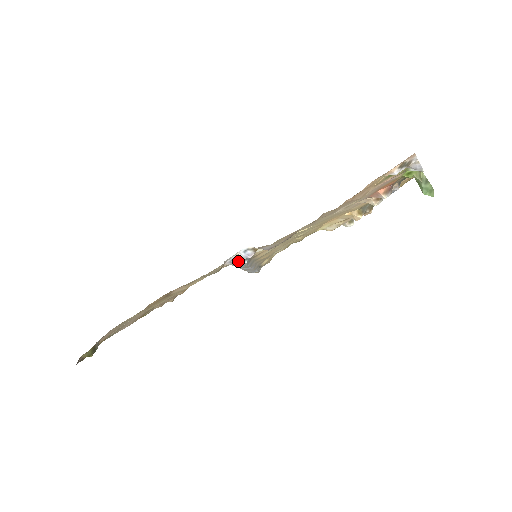
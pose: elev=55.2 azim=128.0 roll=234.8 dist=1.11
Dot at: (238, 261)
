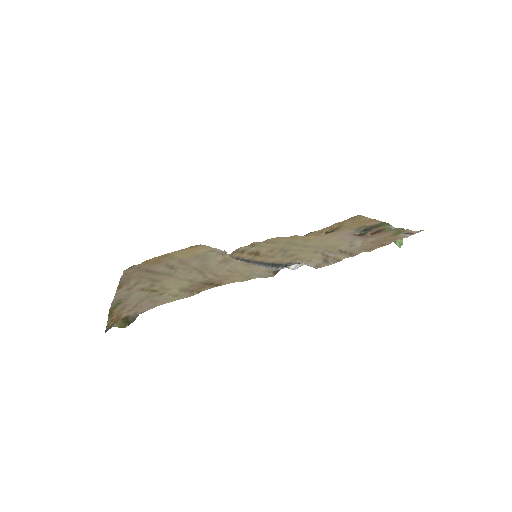
Dot at: occluded
